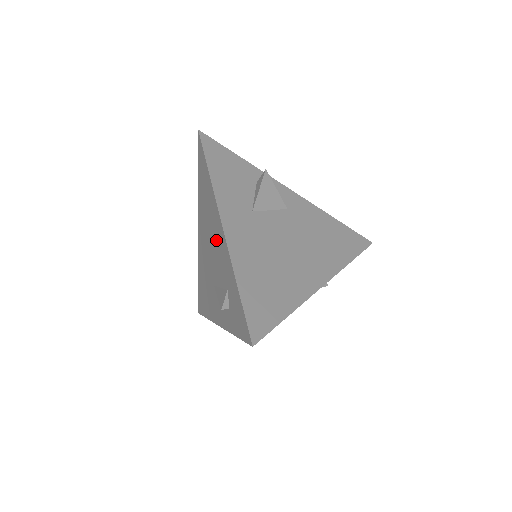
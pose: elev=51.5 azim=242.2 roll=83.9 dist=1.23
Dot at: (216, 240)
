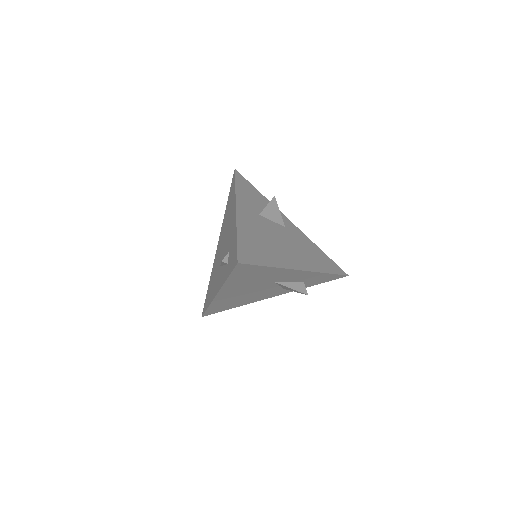
Dot at: (229, 227)
